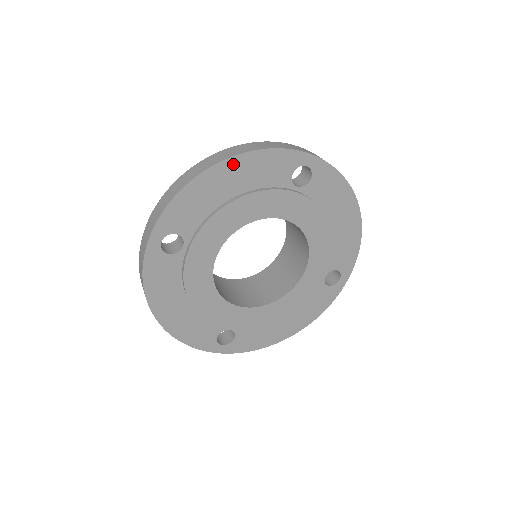
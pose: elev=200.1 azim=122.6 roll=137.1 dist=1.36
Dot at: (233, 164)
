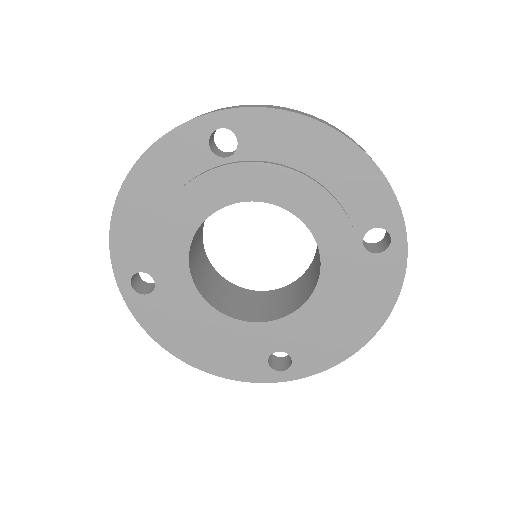
Dot at: (137, 176)
